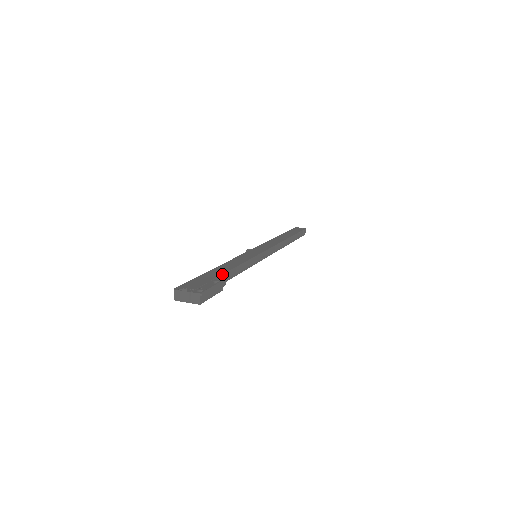
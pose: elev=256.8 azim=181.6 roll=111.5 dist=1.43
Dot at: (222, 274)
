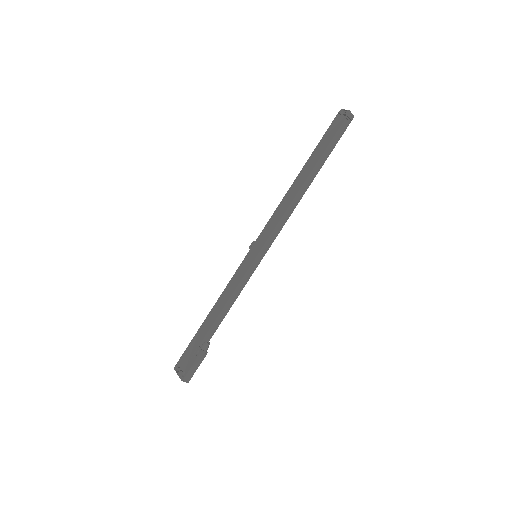
Dot at: (207, 333)
